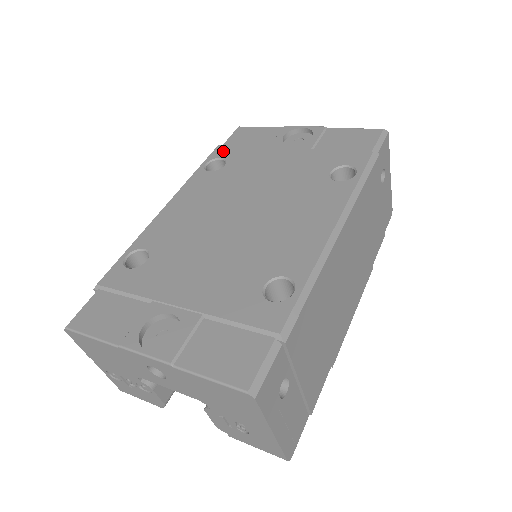
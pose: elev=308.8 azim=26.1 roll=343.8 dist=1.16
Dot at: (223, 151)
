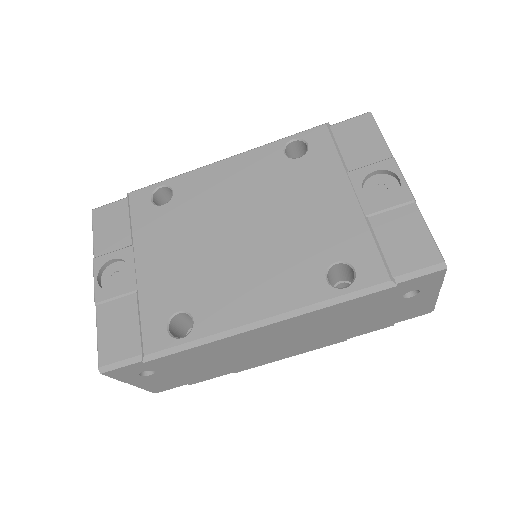
Dot at: (319, 137)
